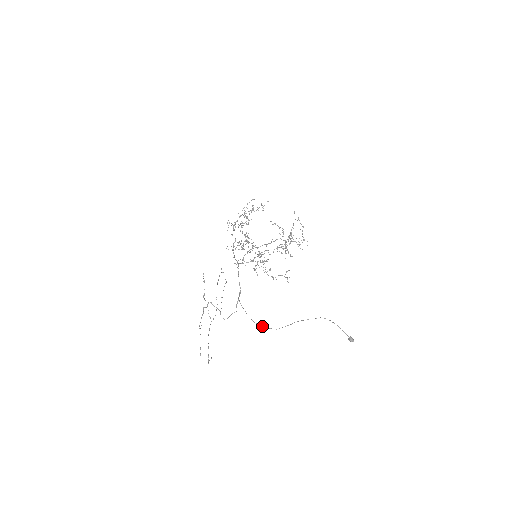
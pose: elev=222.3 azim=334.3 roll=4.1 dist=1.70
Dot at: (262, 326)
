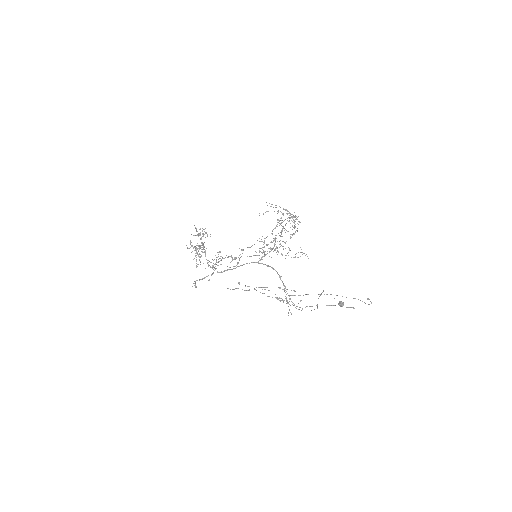
Dot at: occluded
